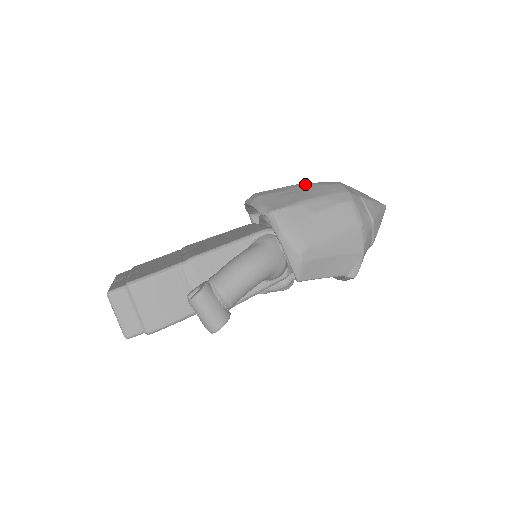
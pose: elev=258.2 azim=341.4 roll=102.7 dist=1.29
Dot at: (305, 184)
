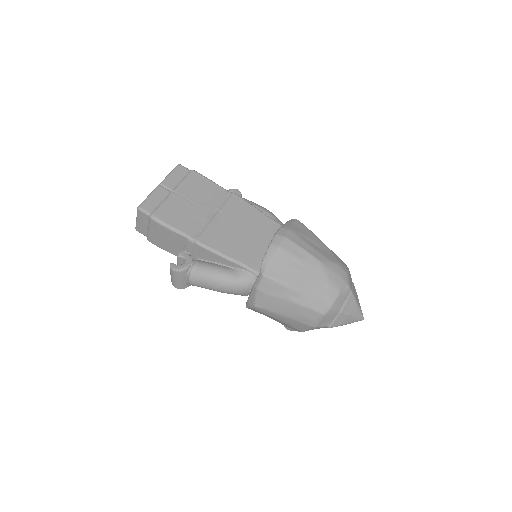
Dot at: (321, 268)
